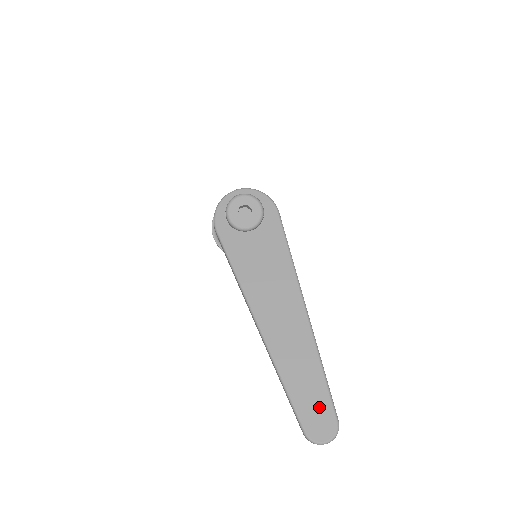
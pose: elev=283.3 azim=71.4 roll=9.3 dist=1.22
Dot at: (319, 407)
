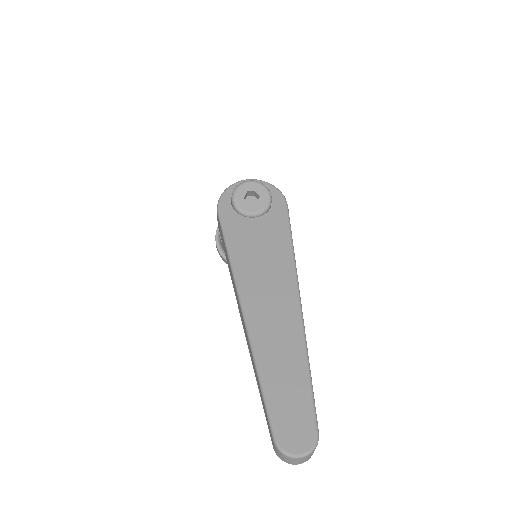
Dot at: (297, 411)
